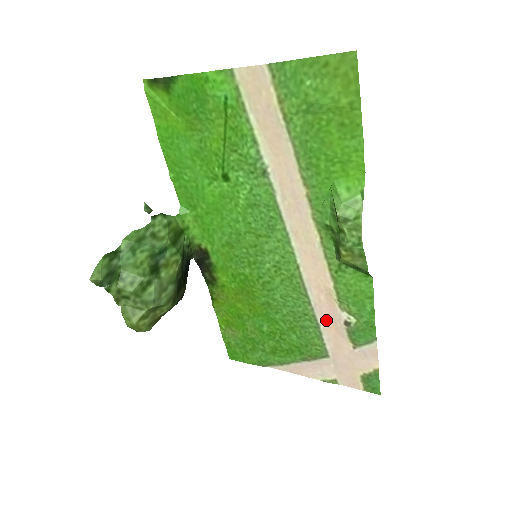
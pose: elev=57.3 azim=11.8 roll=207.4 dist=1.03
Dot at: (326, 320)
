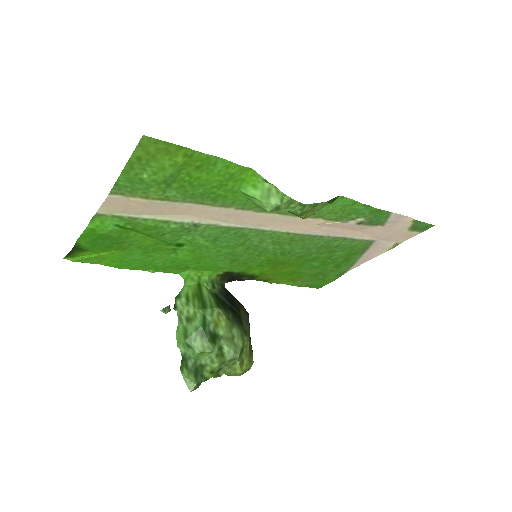
Dot at: (345, 232)
